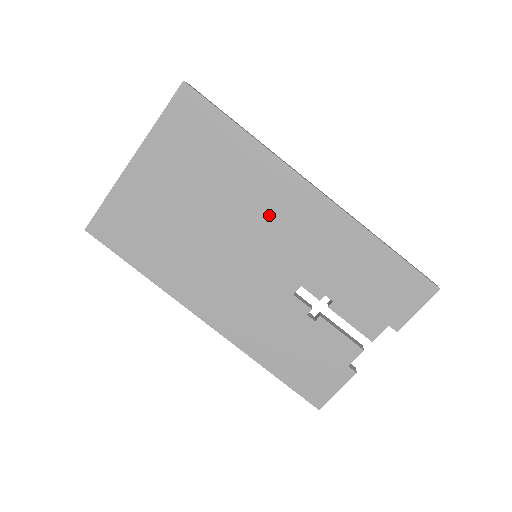
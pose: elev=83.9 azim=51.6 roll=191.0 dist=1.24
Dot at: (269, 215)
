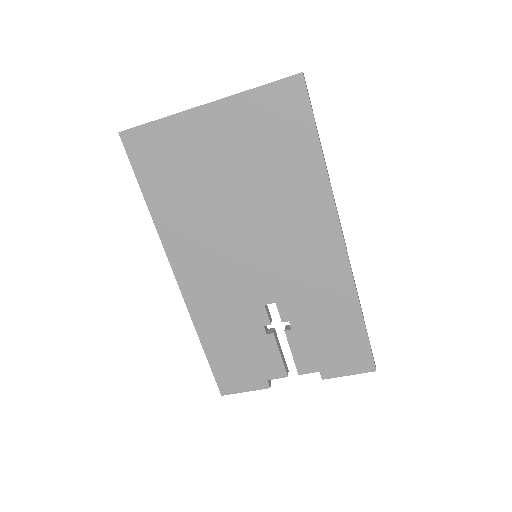
Dot at: (291, 234)
